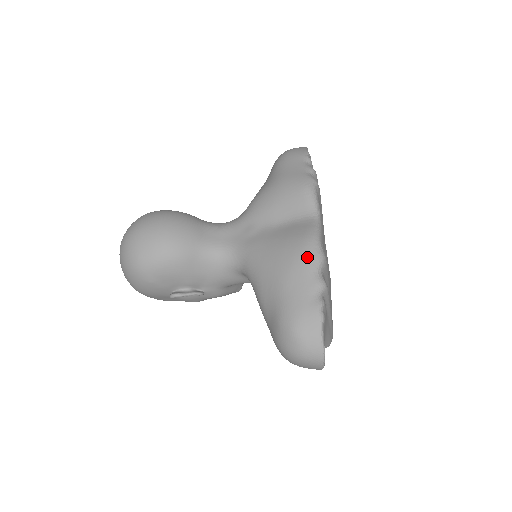
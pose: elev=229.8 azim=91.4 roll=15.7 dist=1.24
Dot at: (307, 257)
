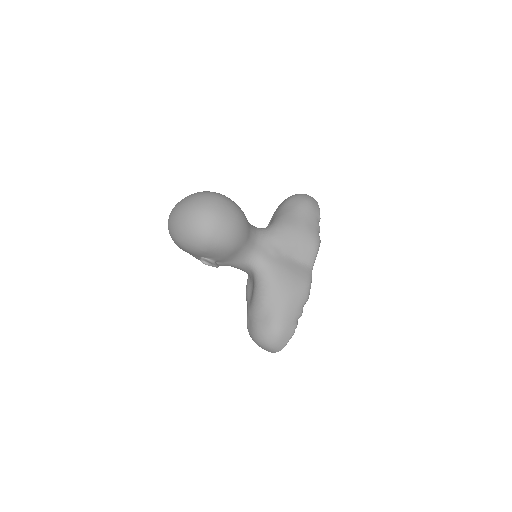
Dot at: (303, 296)
